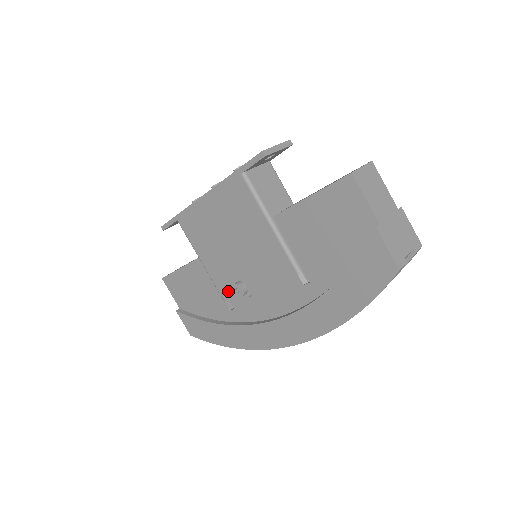
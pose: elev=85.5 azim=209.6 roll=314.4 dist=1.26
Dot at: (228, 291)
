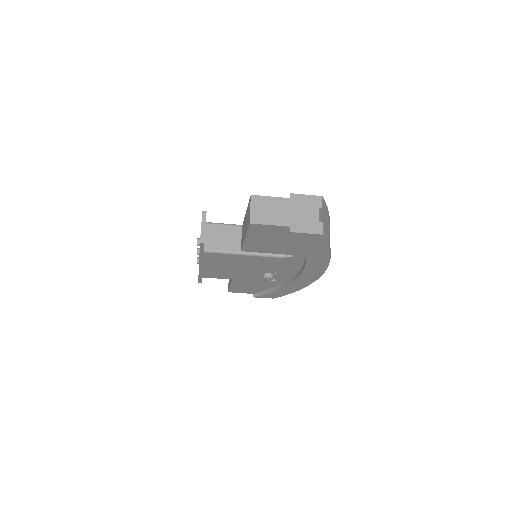
Dot at: occluded
